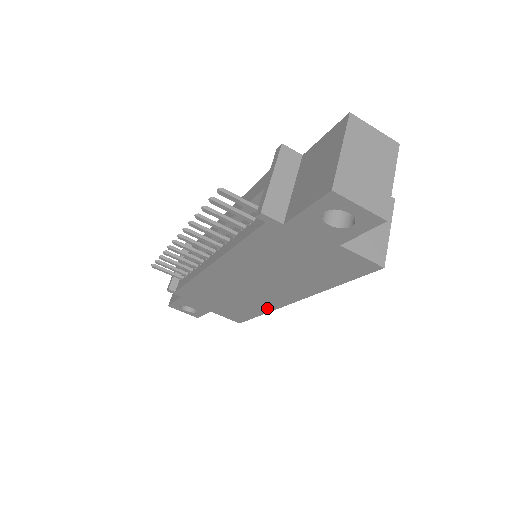
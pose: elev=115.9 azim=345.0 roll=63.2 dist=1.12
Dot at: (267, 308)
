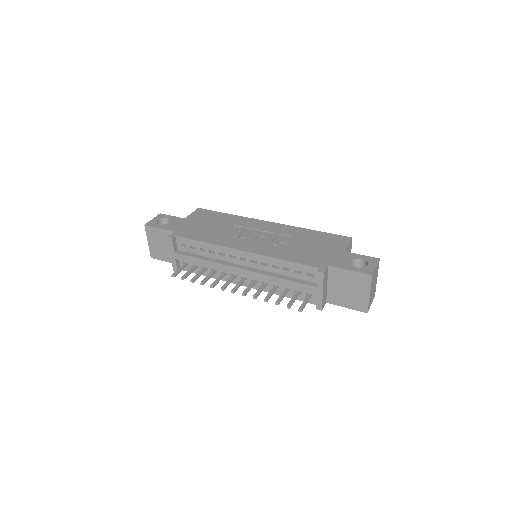
Dot at: occluded
